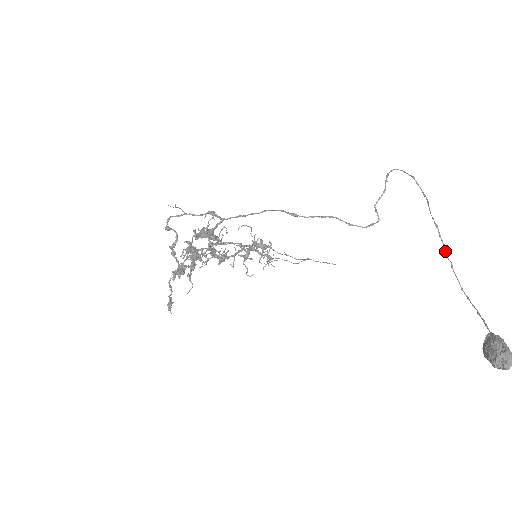
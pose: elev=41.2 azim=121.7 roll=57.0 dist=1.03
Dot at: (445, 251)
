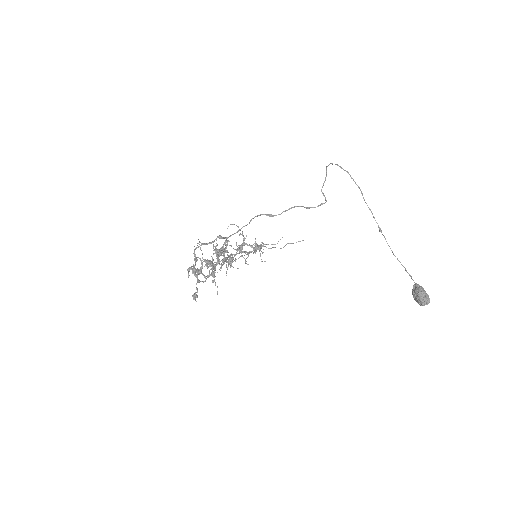
Dot at: (379, 229)
